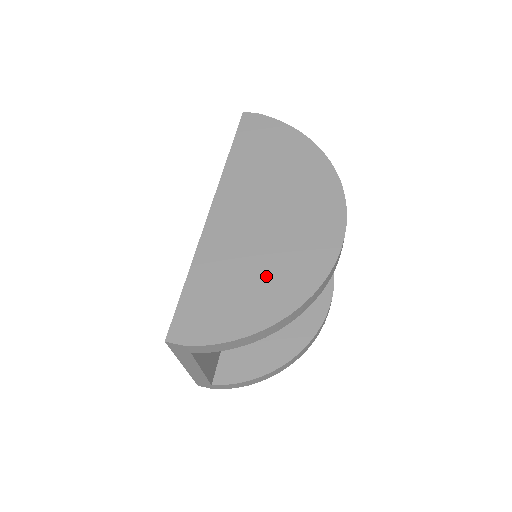
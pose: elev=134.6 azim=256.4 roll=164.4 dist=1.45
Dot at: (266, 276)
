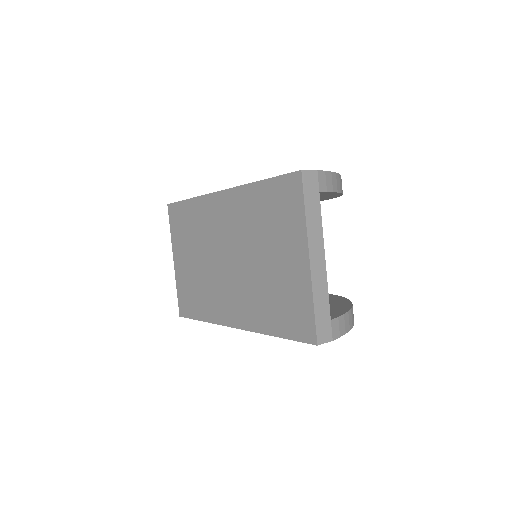
Dot at: occluded
